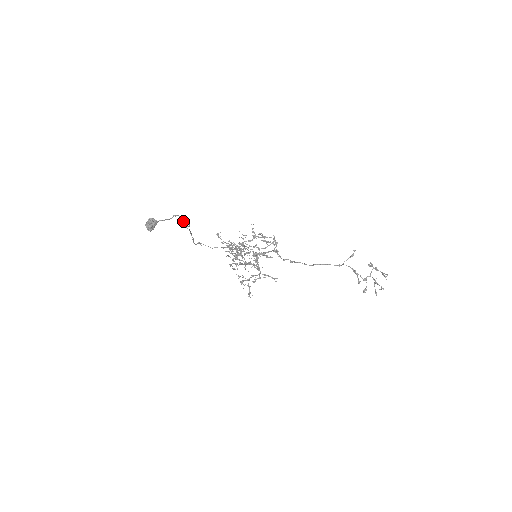
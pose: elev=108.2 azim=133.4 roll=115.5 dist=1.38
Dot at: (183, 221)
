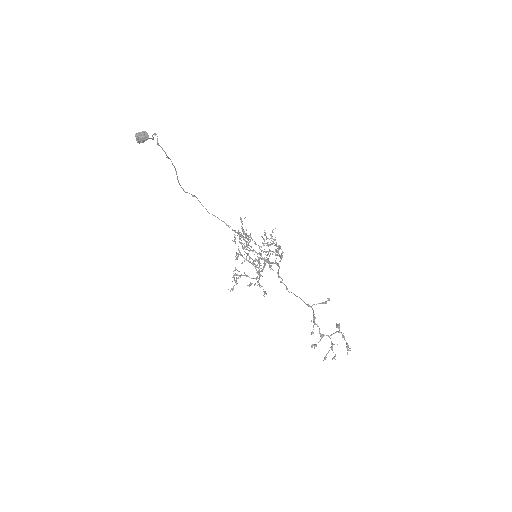
Dot at: (157, 142)
